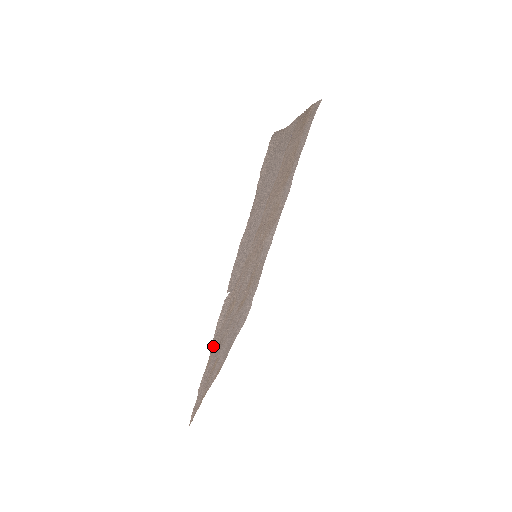
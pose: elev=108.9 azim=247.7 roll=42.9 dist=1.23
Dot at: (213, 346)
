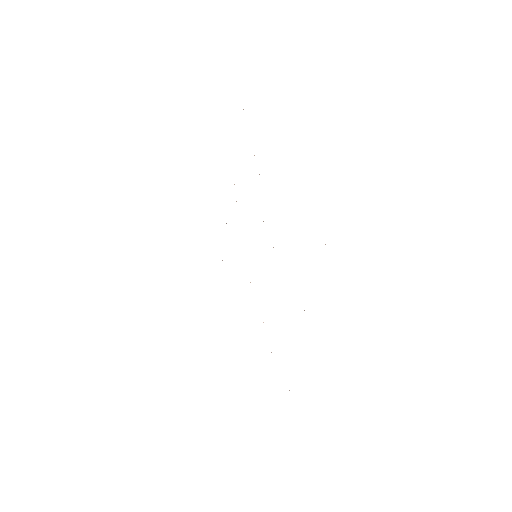
Dot at: occluded
